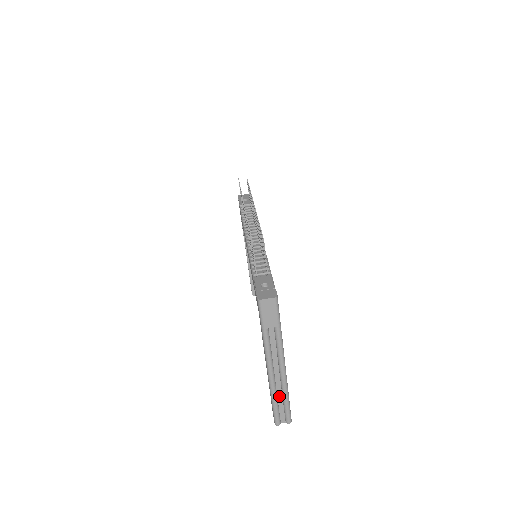
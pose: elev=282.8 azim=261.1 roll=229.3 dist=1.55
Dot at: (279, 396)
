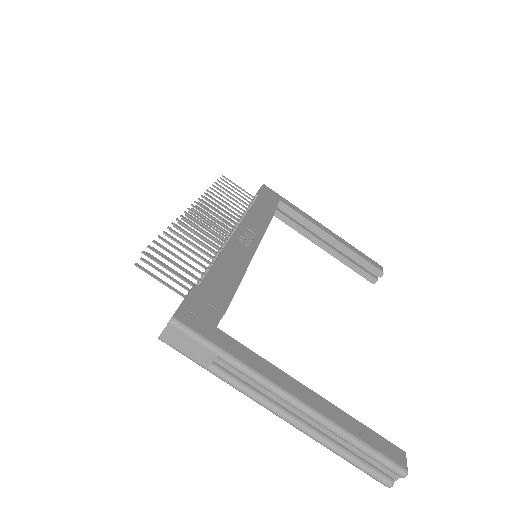
Dot at: (344, 443)
